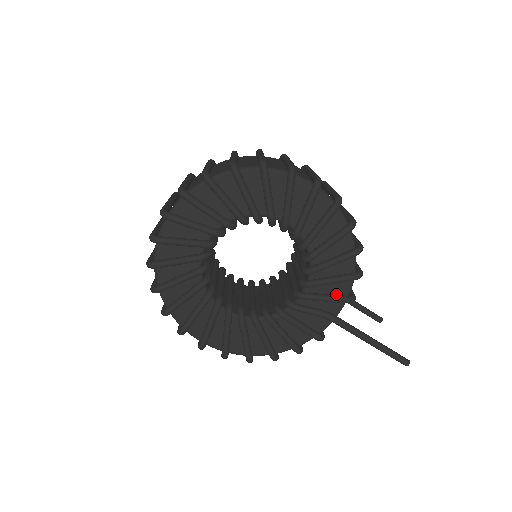
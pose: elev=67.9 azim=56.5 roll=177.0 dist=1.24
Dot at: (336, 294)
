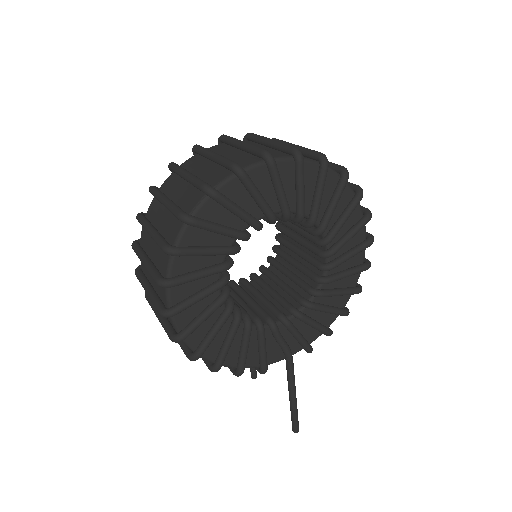
Dot at: occluded
